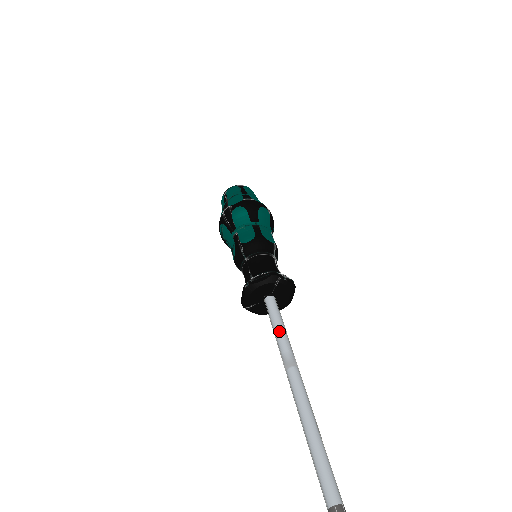
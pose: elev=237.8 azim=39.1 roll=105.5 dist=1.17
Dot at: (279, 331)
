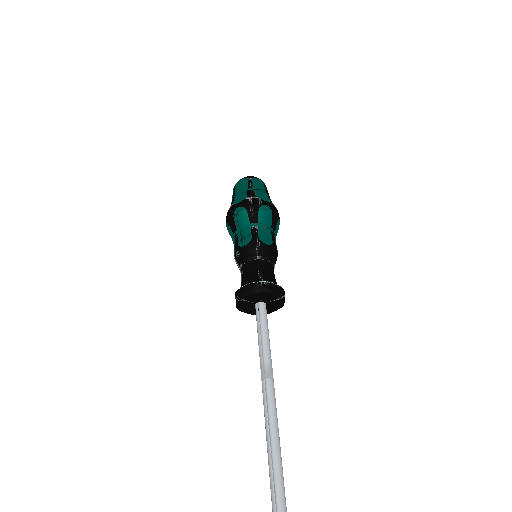
Dot at: (267, 340)
